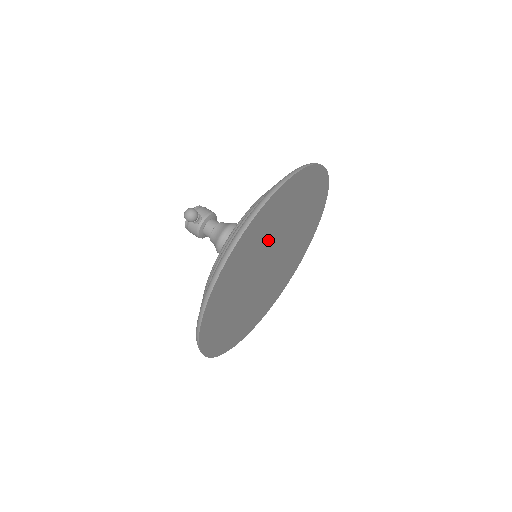
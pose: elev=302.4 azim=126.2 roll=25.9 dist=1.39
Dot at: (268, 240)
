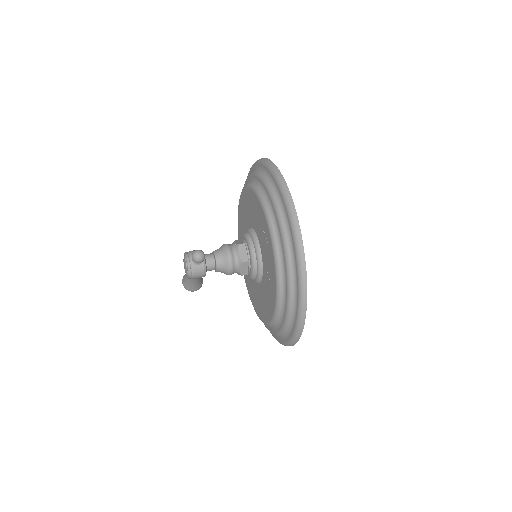
Dot at: occluded
